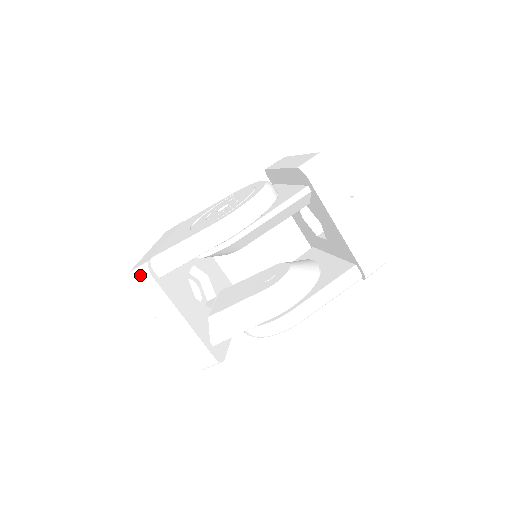
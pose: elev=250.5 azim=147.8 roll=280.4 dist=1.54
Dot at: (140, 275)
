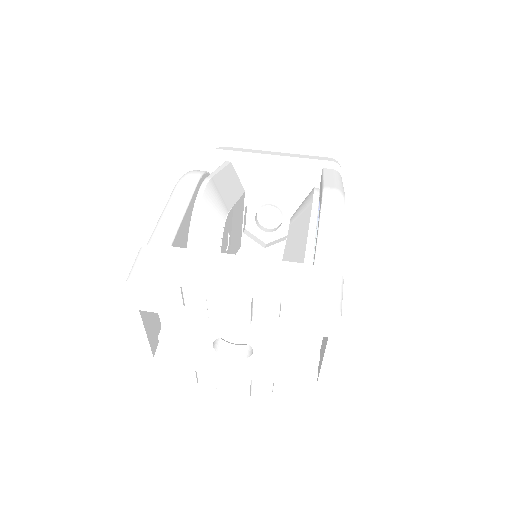
Dot at: (139, 259)
